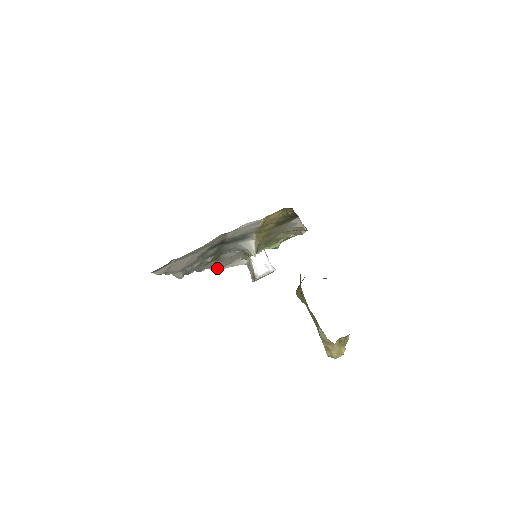
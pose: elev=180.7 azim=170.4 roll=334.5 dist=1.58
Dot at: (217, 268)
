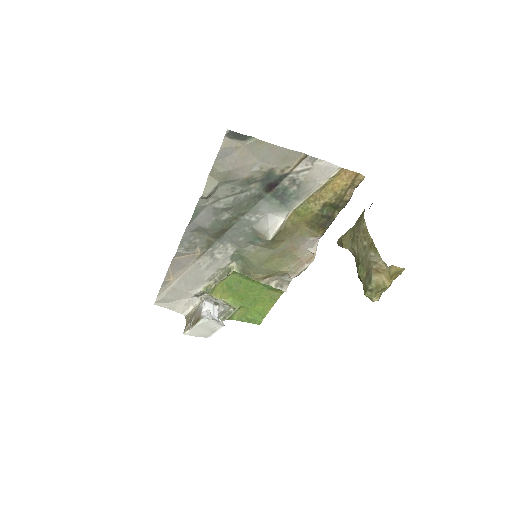
Dot at: (163, 291)
